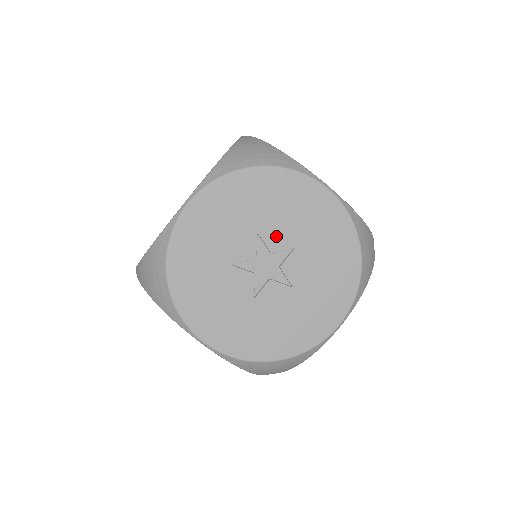
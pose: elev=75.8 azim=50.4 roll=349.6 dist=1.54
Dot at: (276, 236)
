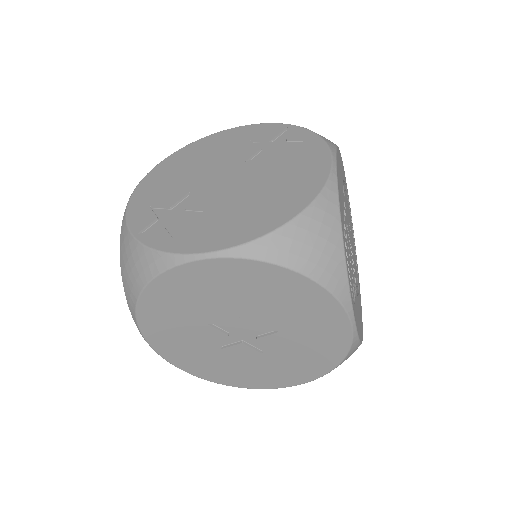
Dot at: (220, 316)
